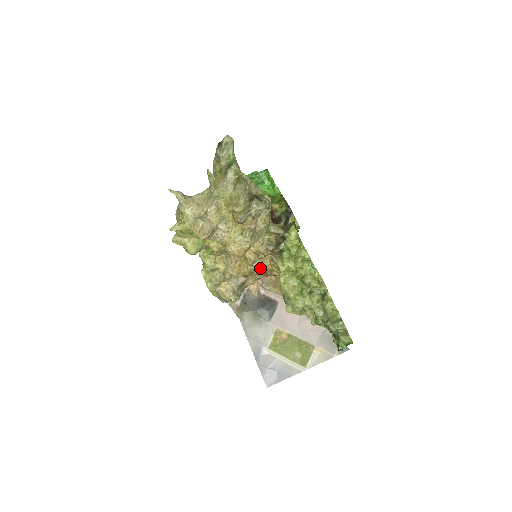
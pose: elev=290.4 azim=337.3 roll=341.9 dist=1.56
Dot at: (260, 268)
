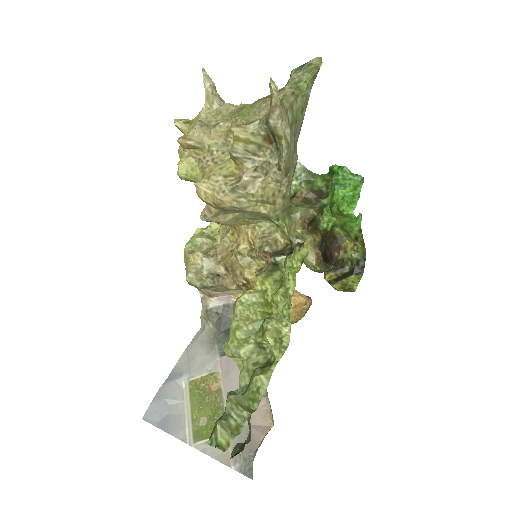
Dot at: (243, 269)
